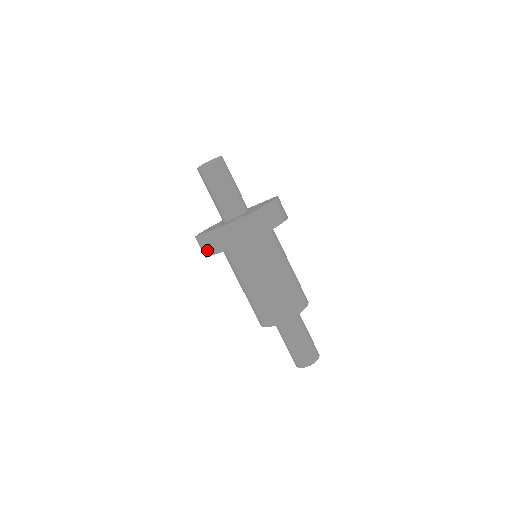
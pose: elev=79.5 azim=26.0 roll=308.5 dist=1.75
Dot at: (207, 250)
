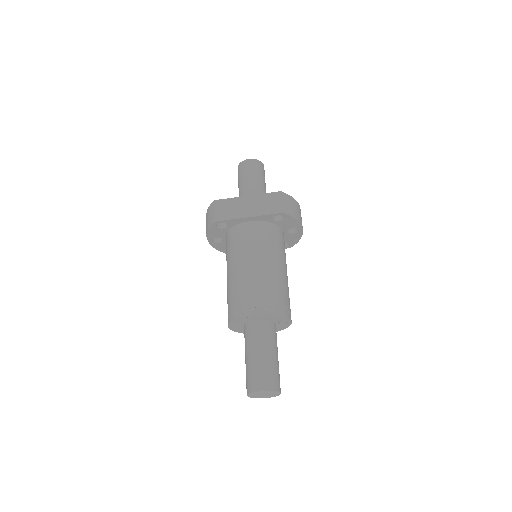
Dot at: (223, 214)
